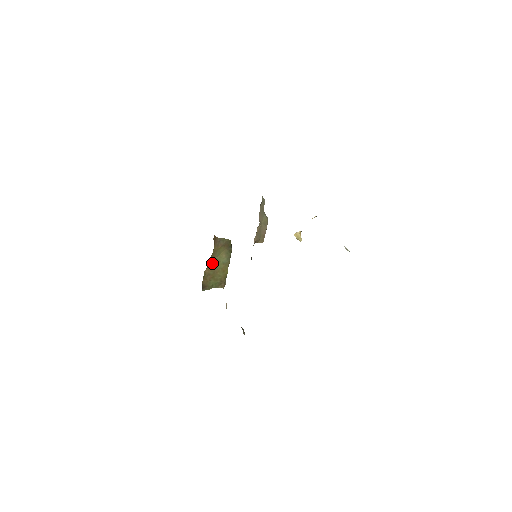
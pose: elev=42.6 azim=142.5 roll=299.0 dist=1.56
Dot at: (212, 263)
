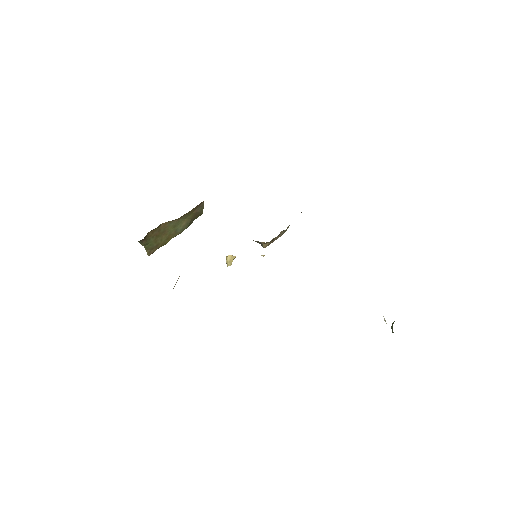
Dot at: (173, 221)
